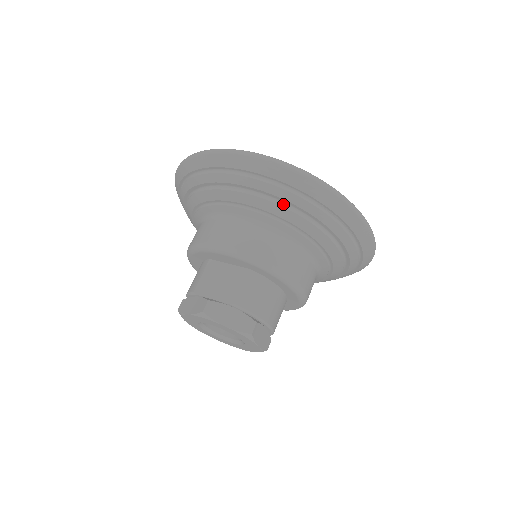
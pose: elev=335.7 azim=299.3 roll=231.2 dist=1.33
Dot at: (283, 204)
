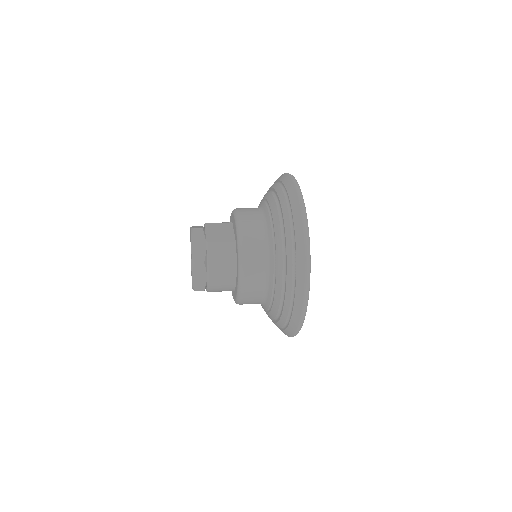
Dot at: (282, 228)
